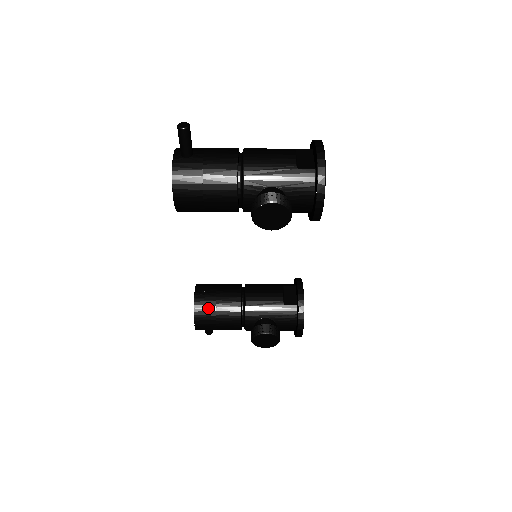
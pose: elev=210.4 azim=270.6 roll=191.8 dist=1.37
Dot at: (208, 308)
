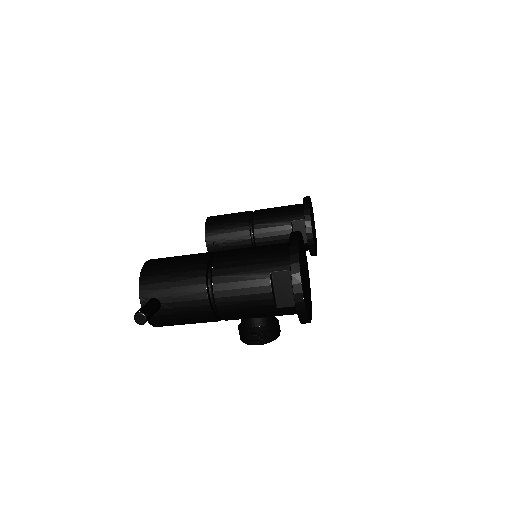
Dot at: occluded
